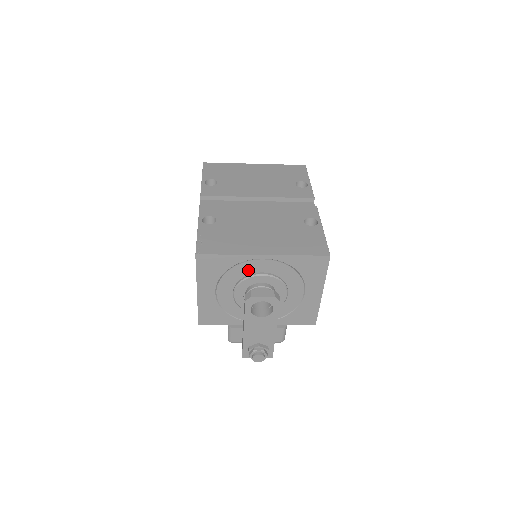
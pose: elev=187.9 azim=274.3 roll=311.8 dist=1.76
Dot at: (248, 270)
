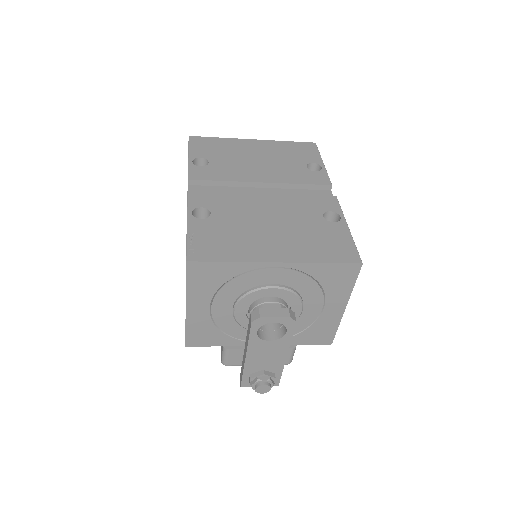
Dot at: (255, 281)
